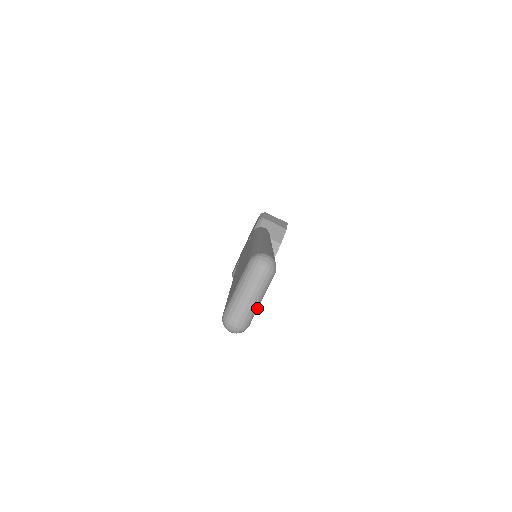
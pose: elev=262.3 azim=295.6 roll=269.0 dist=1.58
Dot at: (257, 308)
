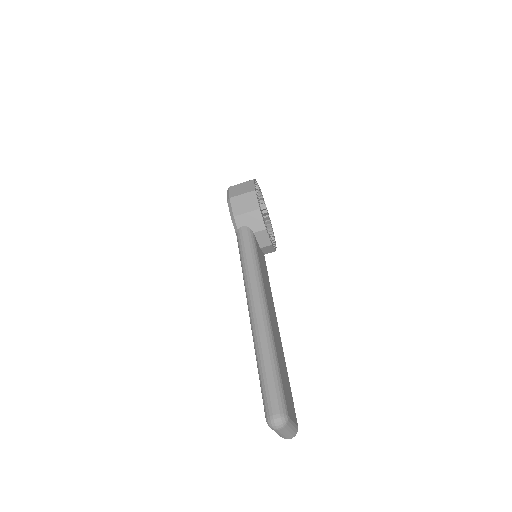
Dot at: (294, 425)
